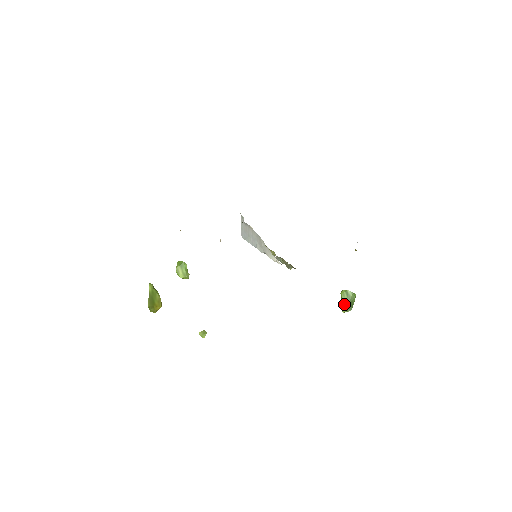
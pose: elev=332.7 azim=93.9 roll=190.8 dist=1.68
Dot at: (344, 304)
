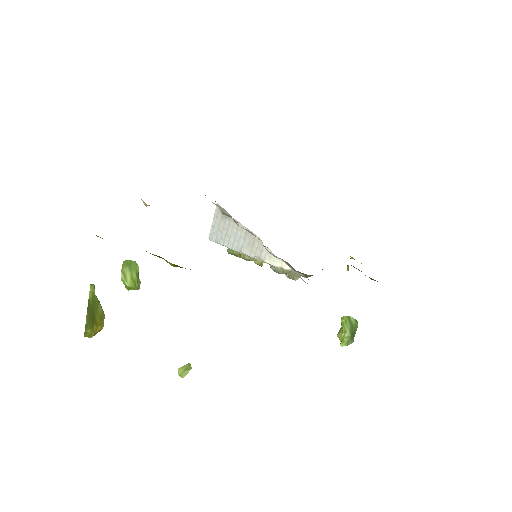
Dot at: (346, 334)
